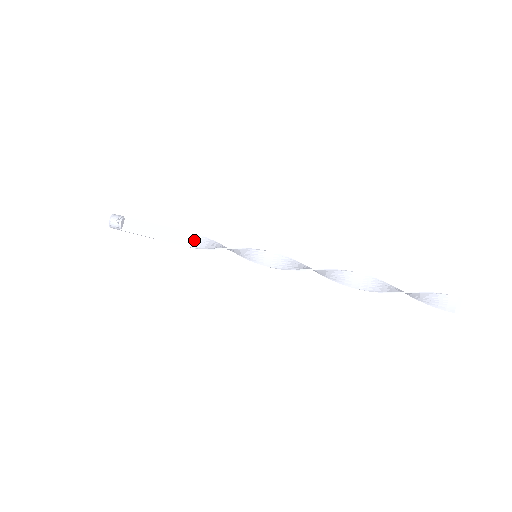
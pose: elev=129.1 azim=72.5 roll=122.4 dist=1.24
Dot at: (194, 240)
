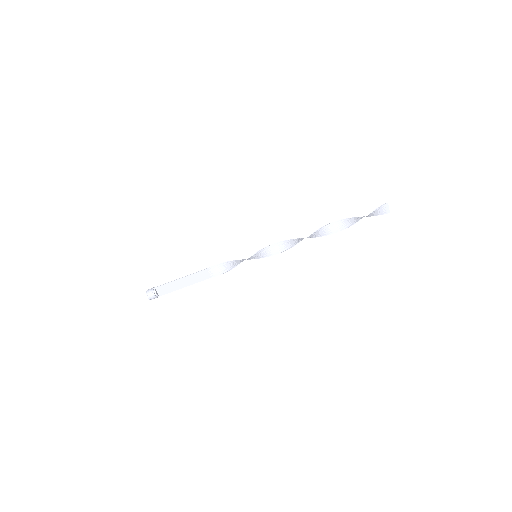
Dot at: (211, 272)
